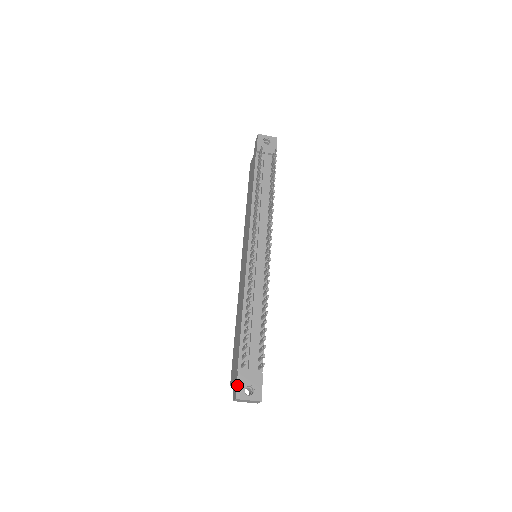
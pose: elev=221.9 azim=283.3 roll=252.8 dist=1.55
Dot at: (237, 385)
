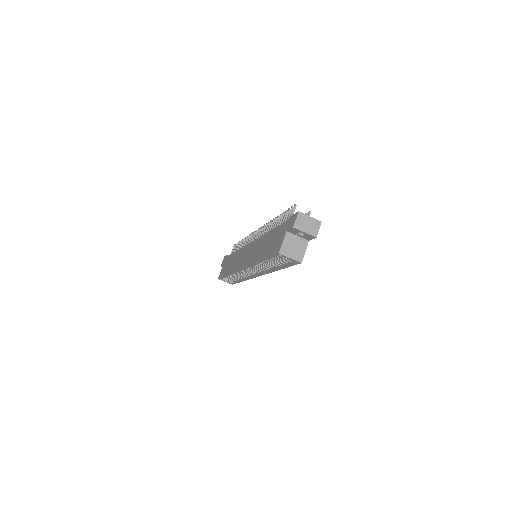
Dot at: (294, 214)
